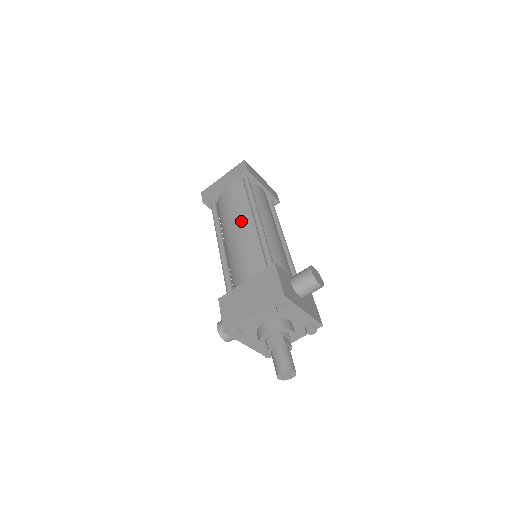
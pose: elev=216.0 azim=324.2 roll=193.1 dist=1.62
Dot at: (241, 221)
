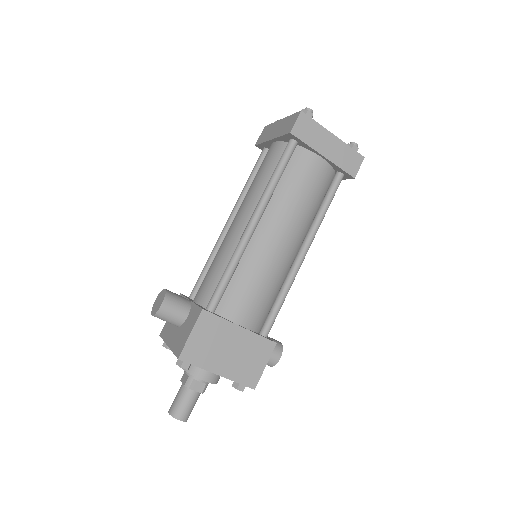
Dot at: (294, 234)
